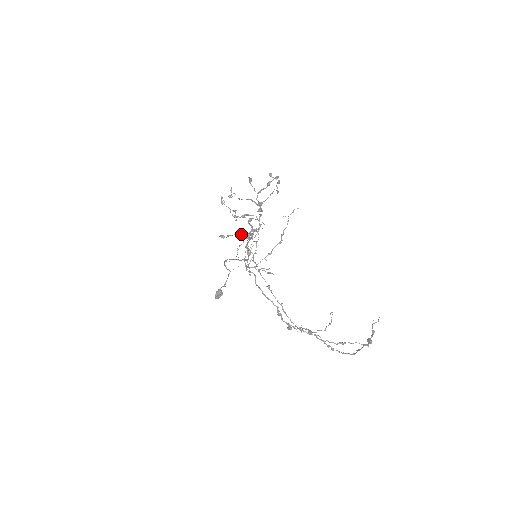
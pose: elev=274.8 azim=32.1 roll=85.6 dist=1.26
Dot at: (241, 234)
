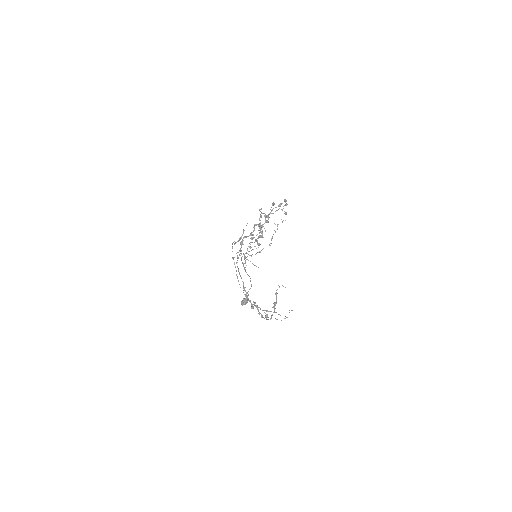
Dot at: (255, 241)
